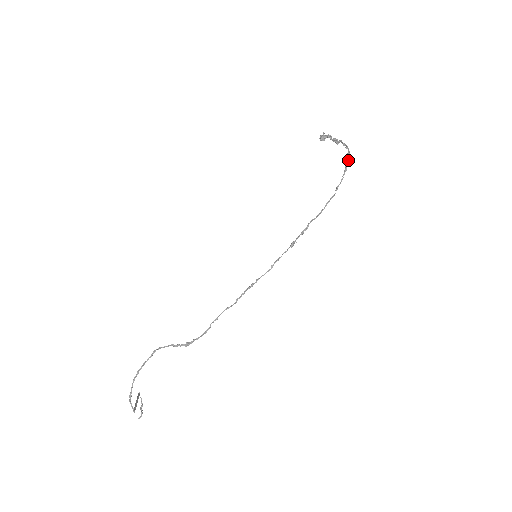
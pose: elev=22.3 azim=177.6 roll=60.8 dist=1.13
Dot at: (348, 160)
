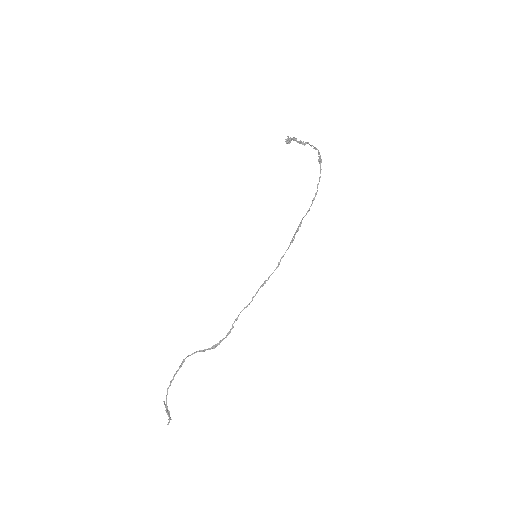
Dot at: (321, 160)
